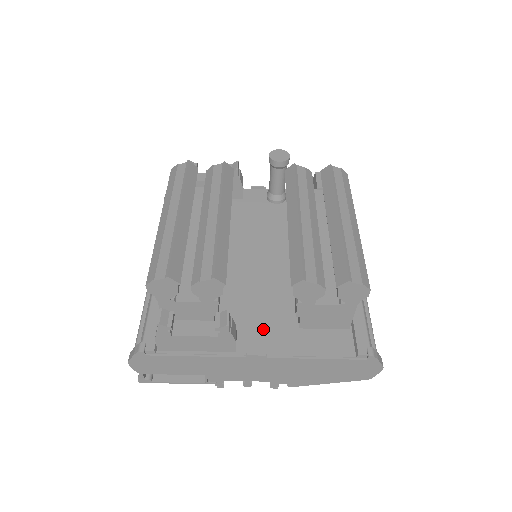
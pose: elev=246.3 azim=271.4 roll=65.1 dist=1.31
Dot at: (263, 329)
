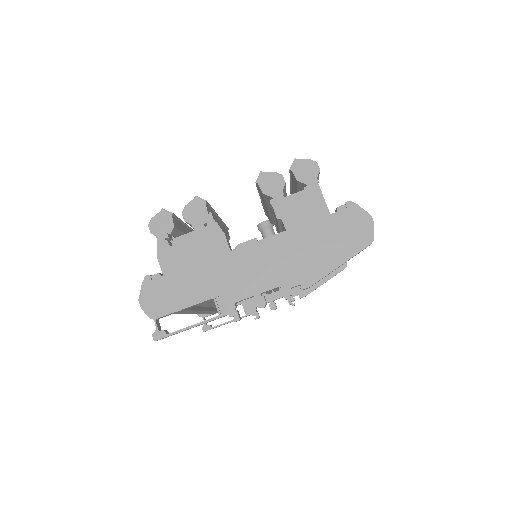
Dot at: occluded
